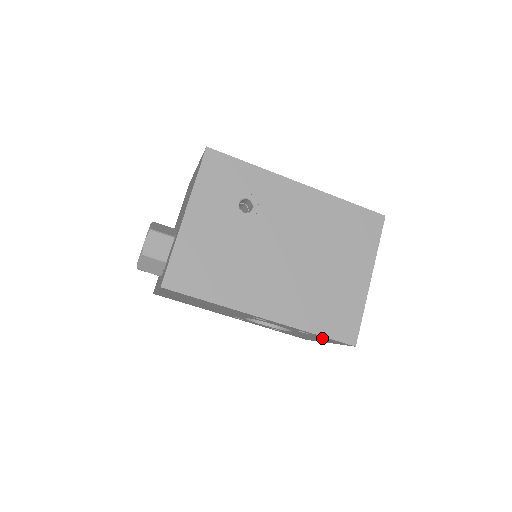
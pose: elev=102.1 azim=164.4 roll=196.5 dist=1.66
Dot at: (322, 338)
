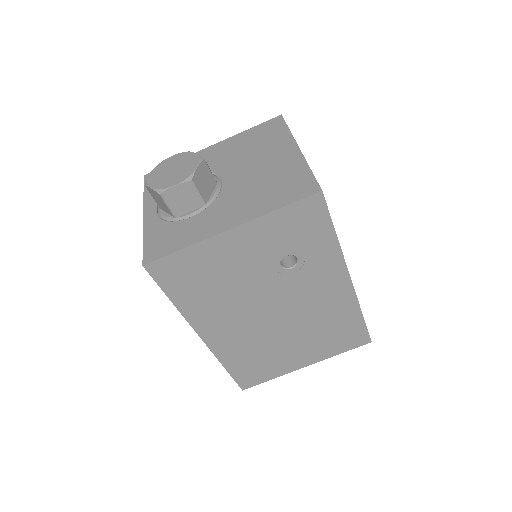
Dot at: occluded
